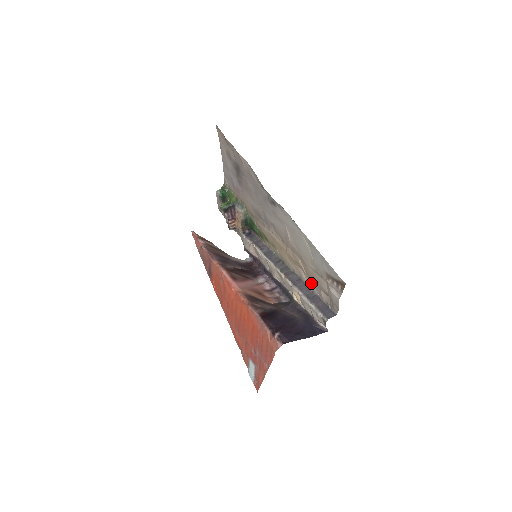
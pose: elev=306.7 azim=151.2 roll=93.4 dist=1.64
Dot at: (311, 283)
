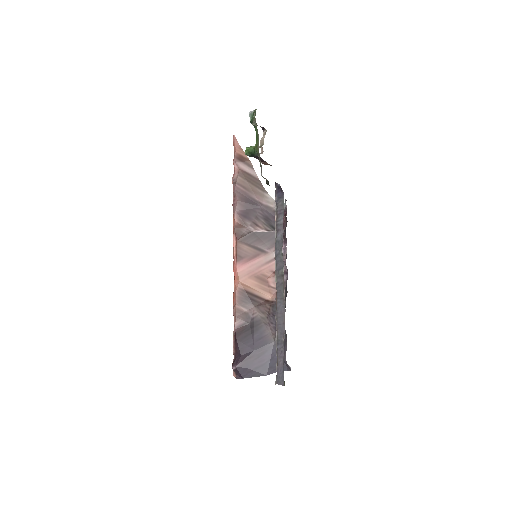
Dot at: occluded
